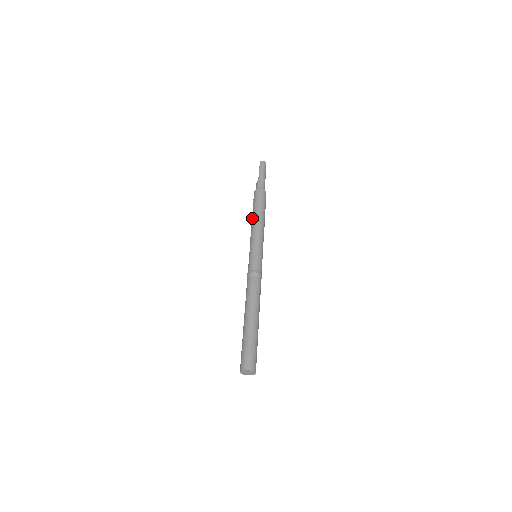
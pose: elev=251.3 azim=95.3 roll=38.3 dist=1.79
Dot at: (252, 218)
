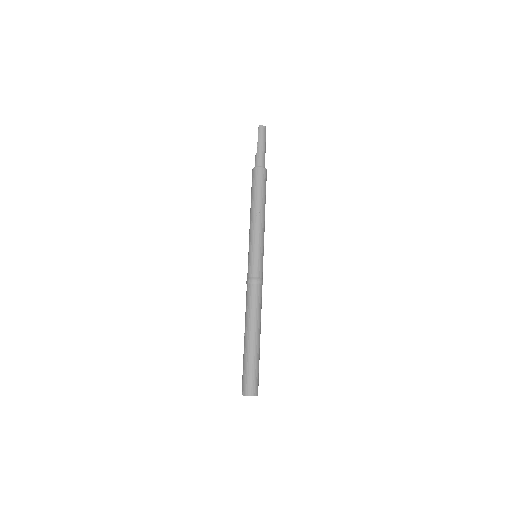
Dot at: (251, 207)
